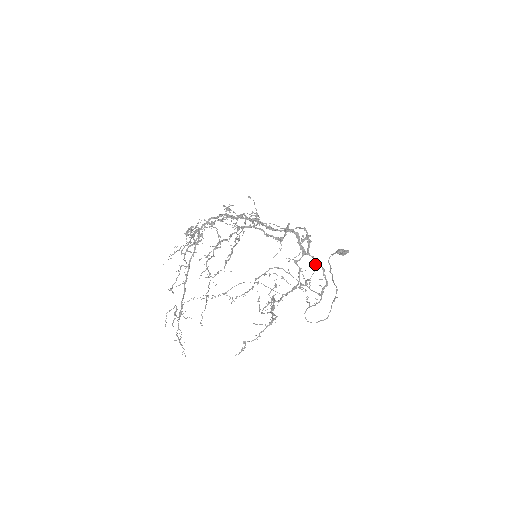
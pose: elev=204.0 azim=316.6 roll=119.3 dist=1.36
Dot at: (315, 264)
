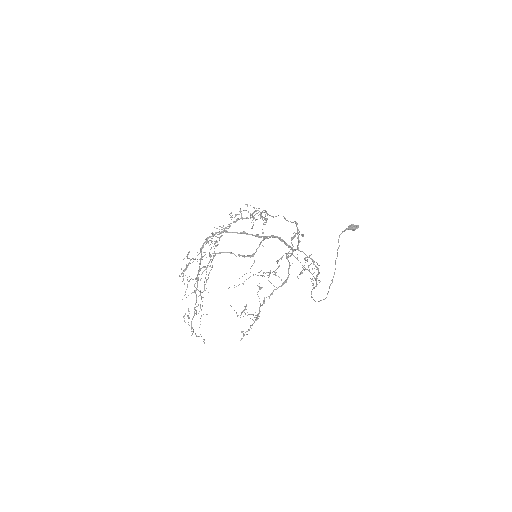
Dot at: (305, 258)
